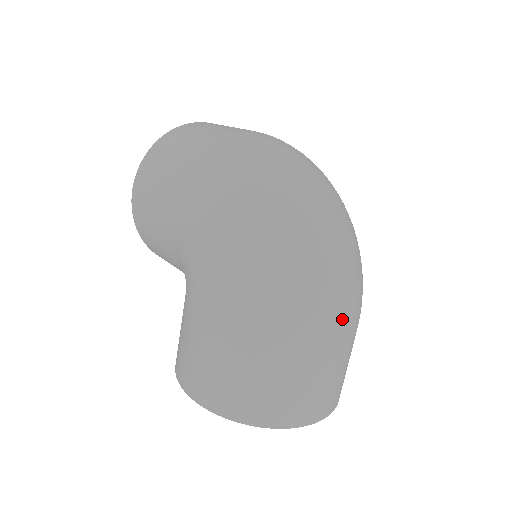
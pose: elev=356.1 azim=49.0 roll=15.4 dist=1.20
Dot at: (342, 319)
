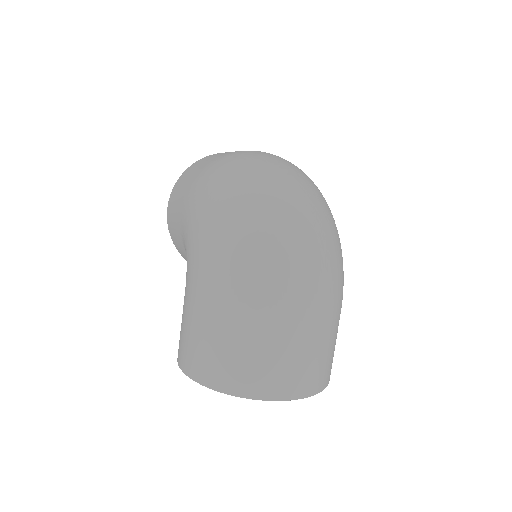
Dot at: (302, 297)
